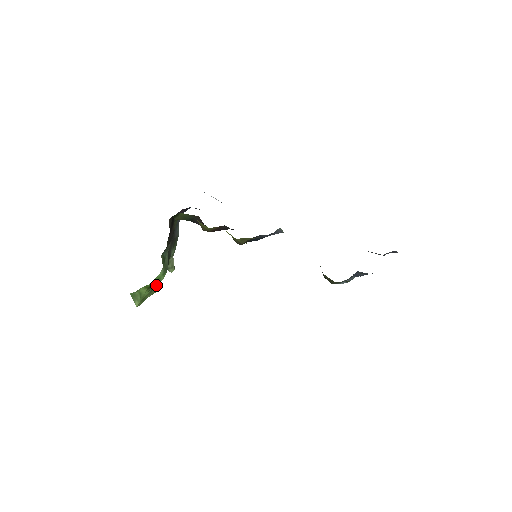
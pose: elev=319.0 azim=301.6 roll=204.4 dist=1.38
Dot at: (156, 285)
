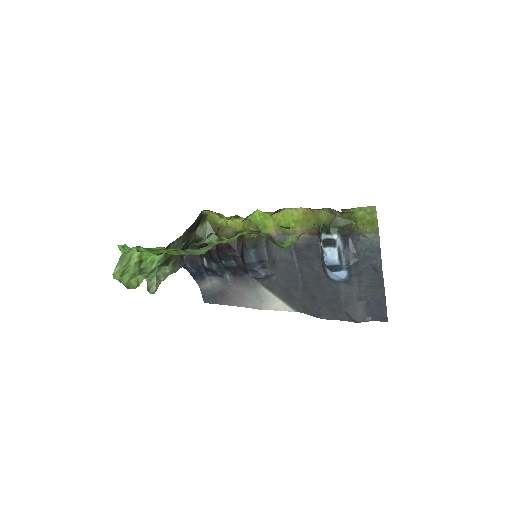
Dot at: (142, 271)
